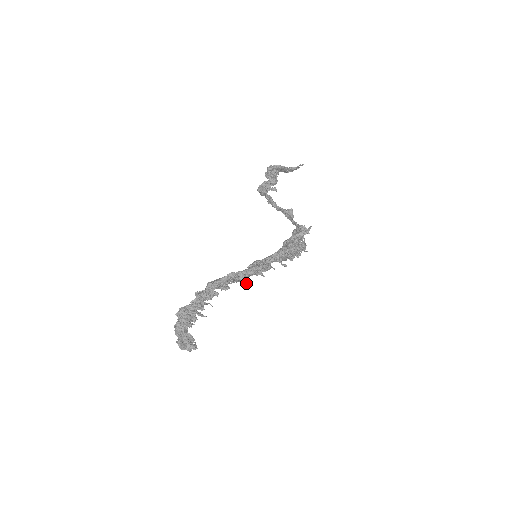
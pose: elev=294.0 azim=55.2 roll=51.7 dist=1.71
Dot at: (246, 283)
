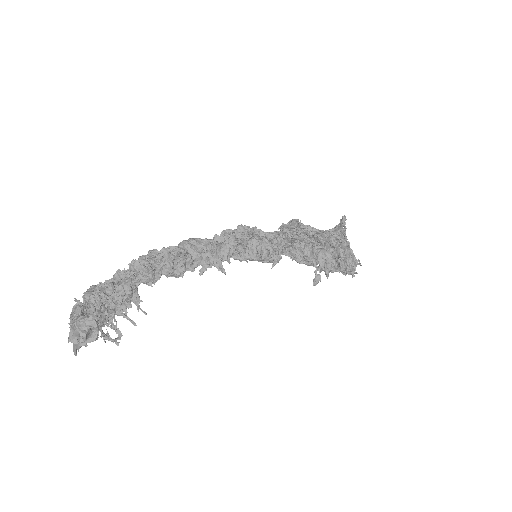
Dot at: (216, 242)
